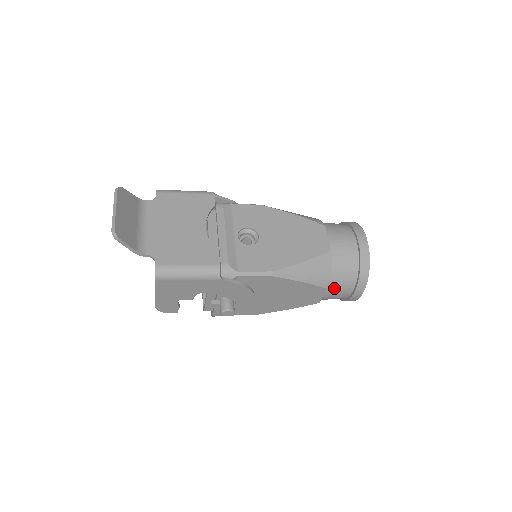
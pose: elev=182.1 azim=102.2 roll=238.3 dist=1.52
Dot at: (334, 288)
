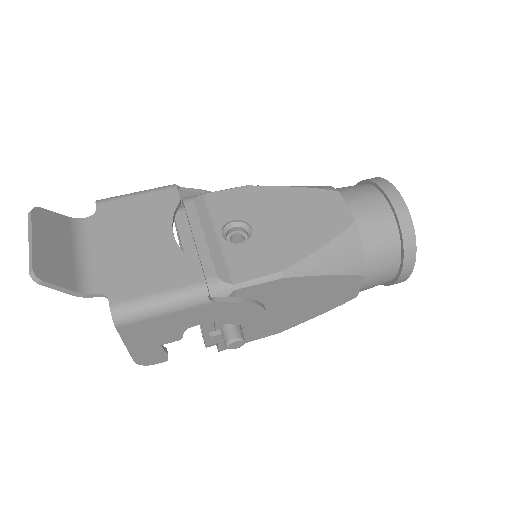
Dot at: (373, 272)
